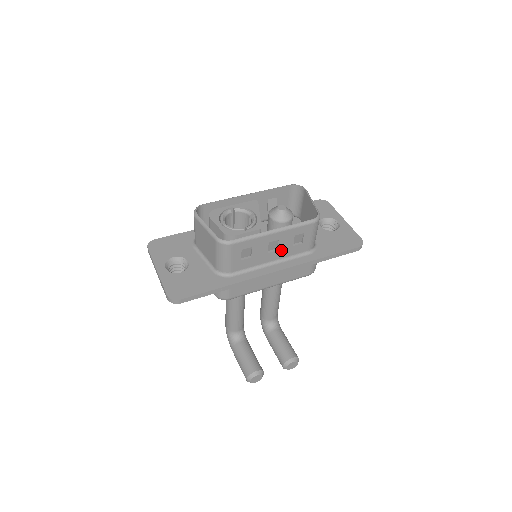
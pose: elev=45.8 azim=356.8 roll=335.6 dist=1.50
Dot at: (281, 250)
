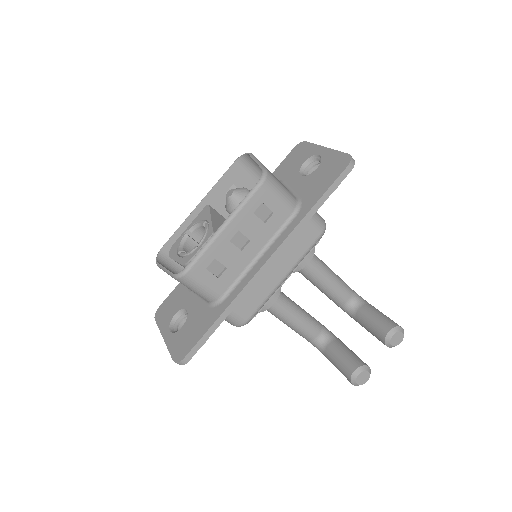
Dot at: (255, 237)
